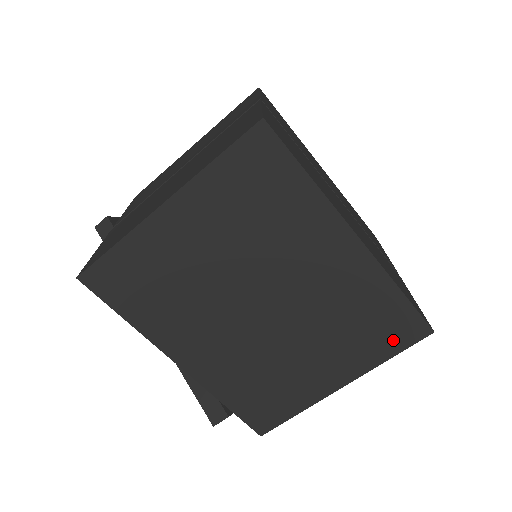
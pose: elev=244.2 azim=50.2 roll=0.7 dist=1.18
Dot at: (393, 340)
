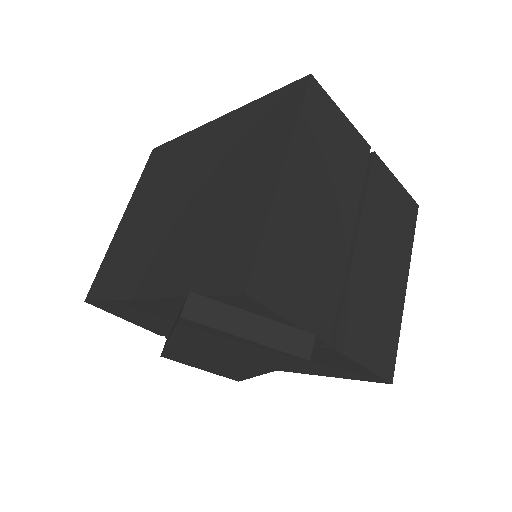
Dot at: (287, 110)
